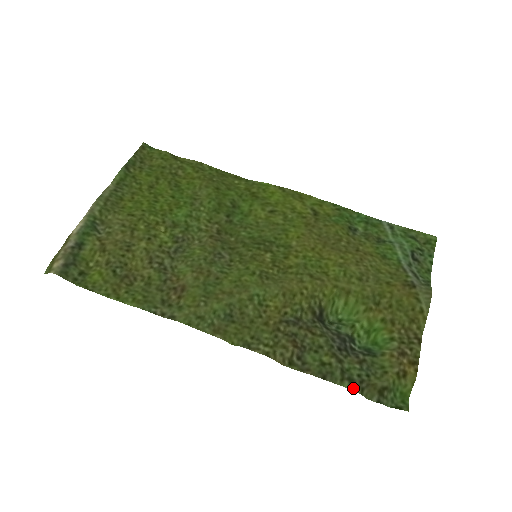
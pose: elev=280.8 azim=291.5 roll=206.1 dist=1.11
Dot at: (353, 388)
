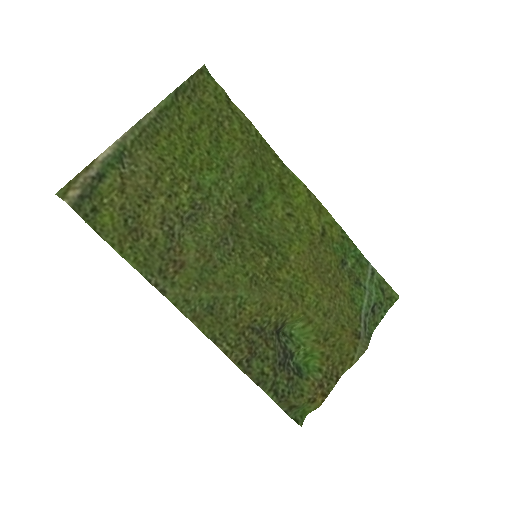
Dot at: (274, 399)
